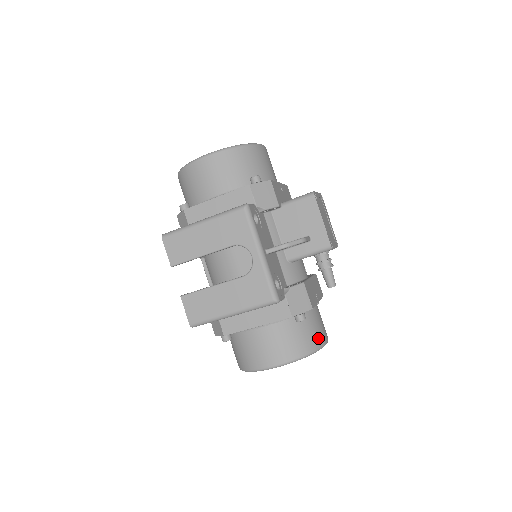
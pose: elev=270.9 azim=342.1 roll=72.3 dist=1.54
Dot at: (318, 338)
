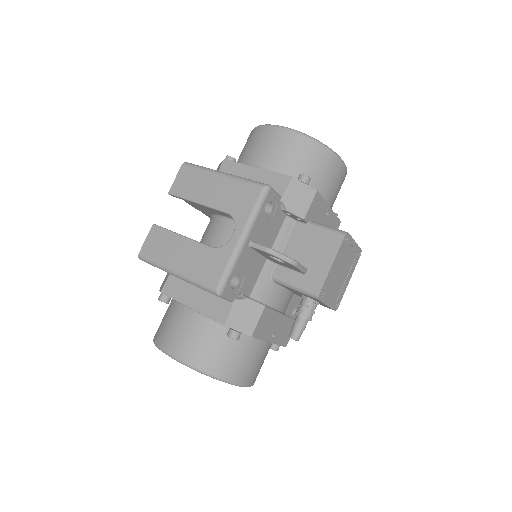
Dot at: (237, 371)
